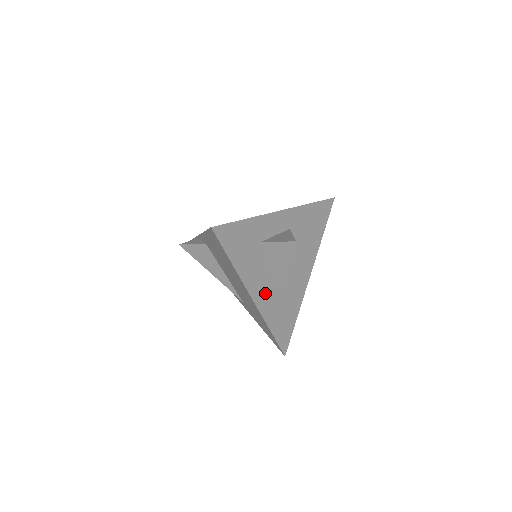
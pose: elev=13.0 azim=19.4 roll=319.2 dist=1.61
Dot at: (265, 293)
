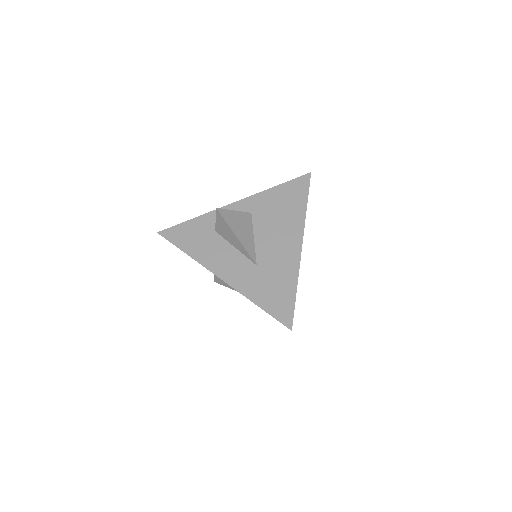
Dot at: (235, 270)
